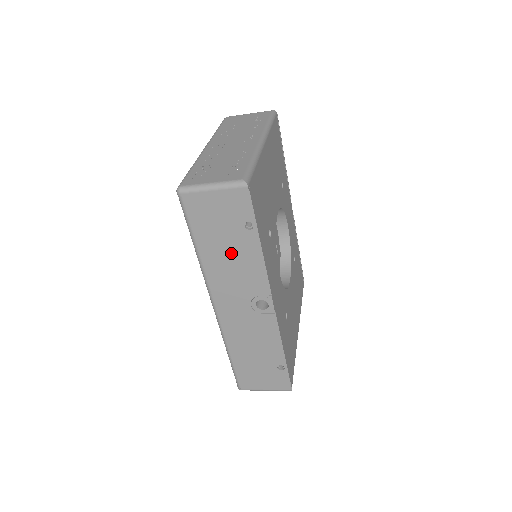
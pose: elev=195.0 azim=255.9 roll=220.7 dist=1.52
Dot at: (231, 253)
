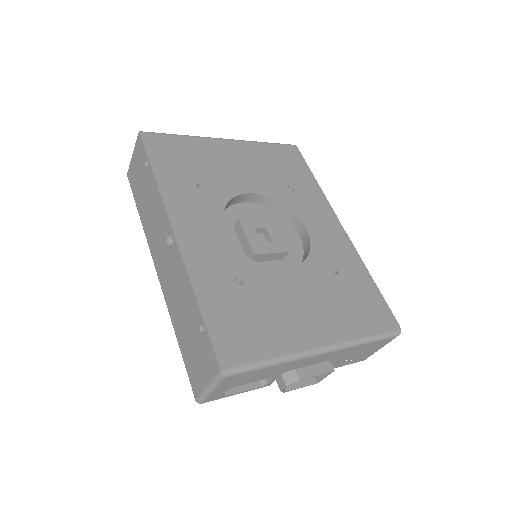
Dot at: (148, 200)
